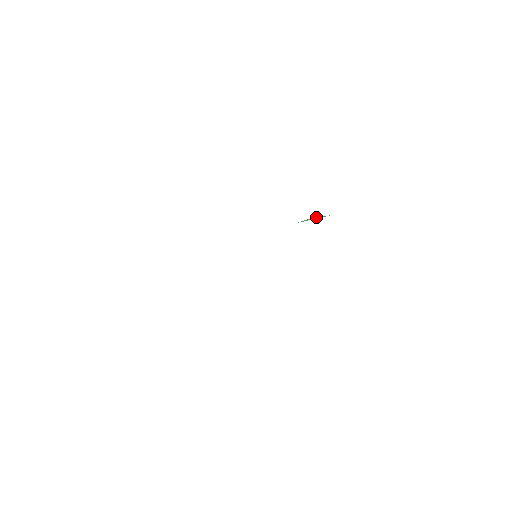
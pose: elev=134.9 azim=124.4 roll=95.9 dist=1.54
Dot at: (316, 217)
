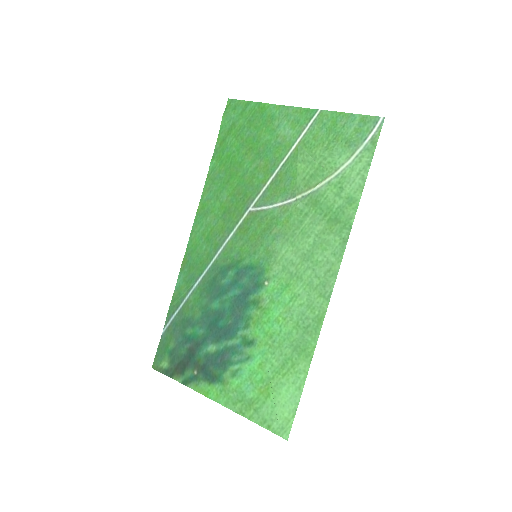
Dot at: (299, 171)
